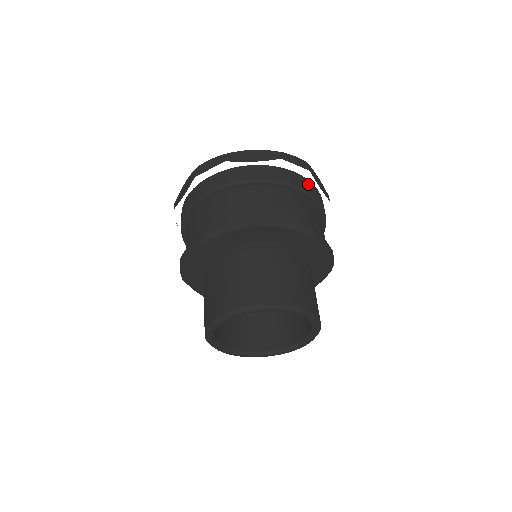
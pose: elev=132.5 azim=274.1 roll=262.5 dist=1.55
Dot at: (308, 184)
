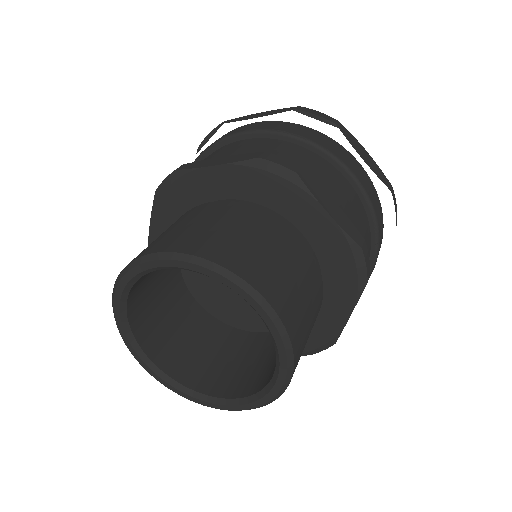
Dot at: (334, 145)
